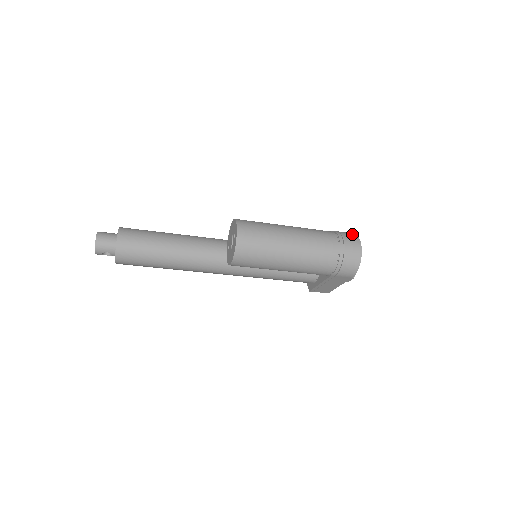
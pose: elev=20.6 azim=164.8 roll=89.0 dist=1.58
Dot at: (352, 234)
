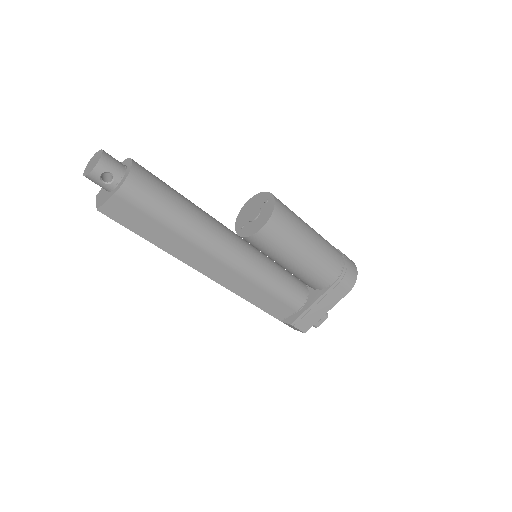
Dot at: occluded
